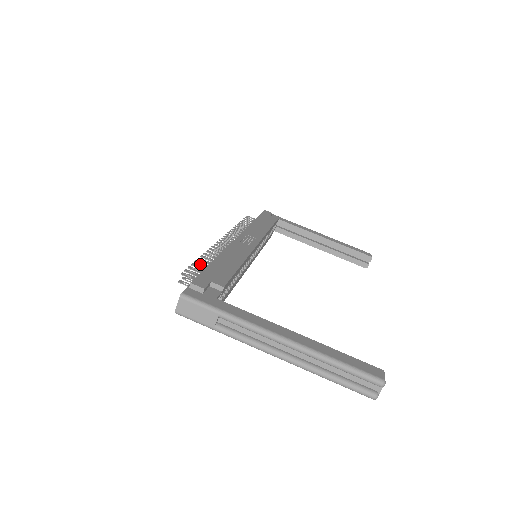
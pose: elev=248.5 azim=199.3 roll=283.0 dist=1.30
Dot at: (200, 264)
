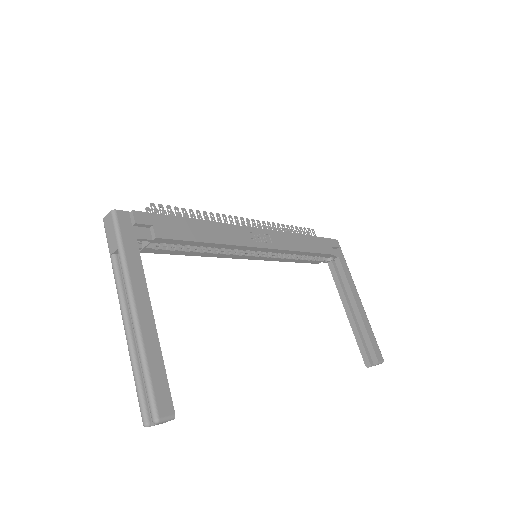
Dot at: (183, 213)
